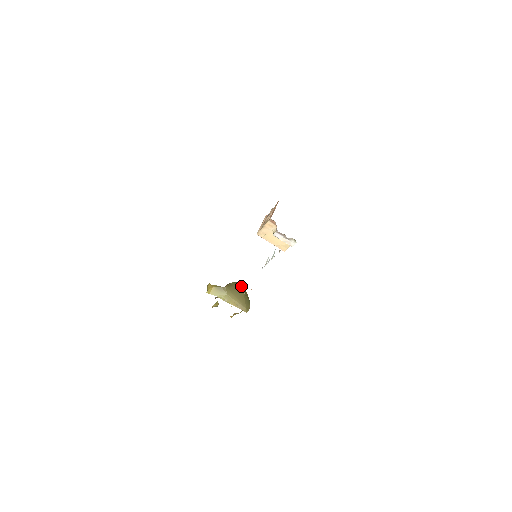
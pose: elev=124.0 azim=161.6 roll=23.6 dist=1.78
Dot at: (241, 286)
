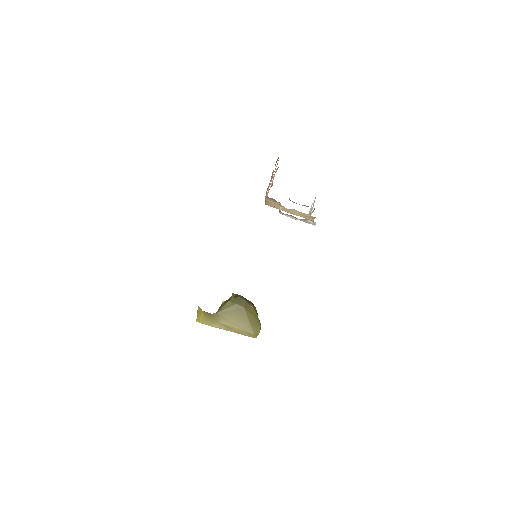
Dot at: (241, 304)
